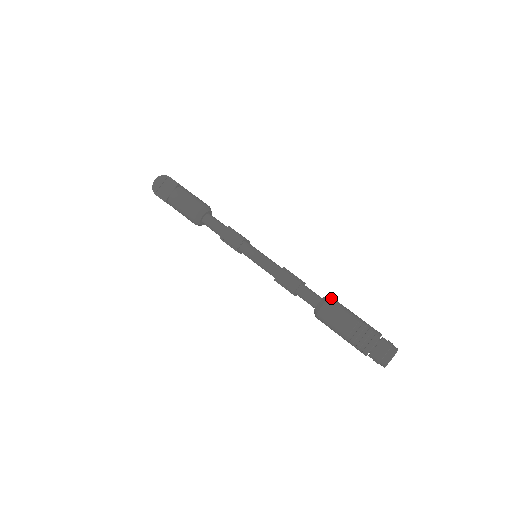
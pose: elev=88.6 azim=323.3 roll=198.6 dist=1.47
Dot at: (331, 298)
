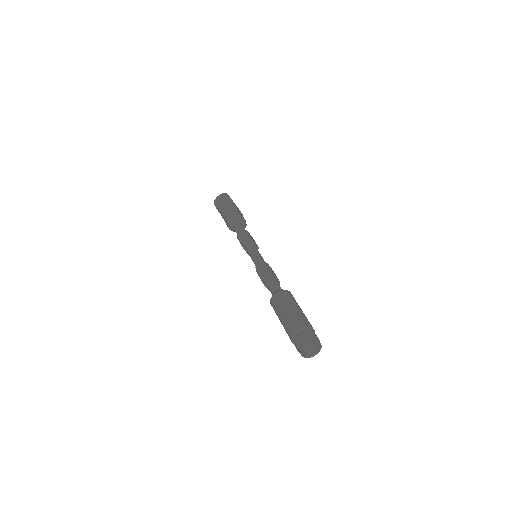
Dot at: (288, 291)
